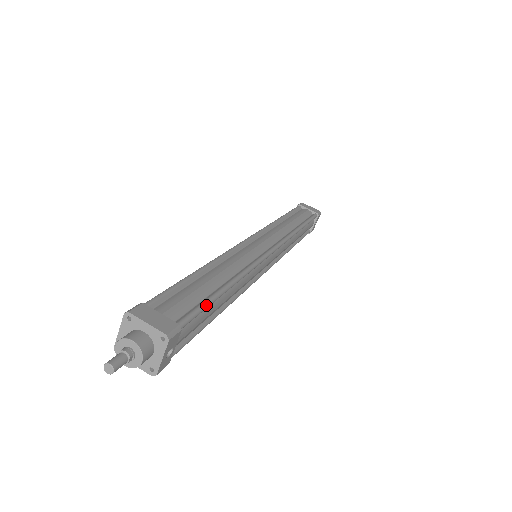
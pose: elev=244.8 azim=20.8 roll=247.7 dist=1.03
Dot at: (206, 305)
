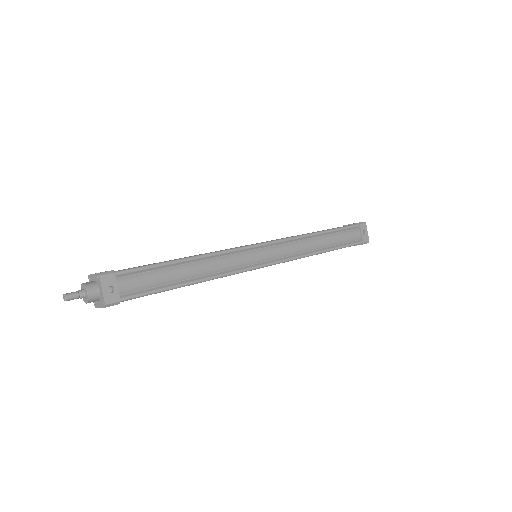
Dot at: (149, 265)
